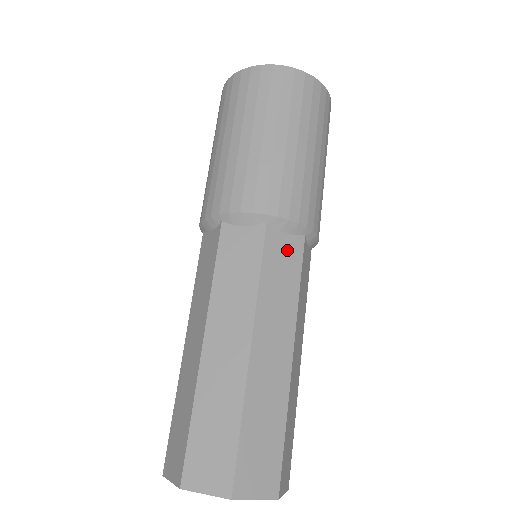
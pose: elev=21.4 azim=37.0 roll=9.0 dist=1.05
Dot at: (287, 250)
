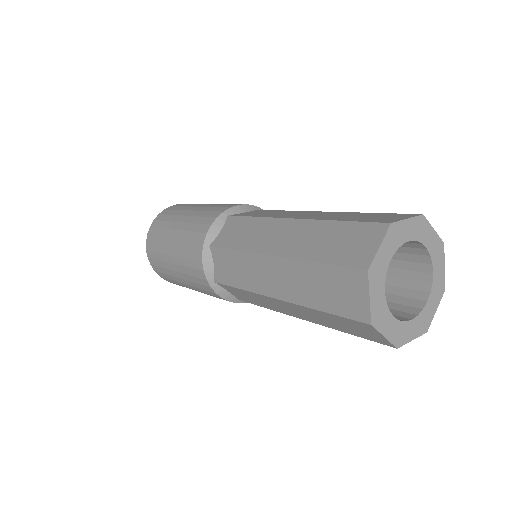
Dot at: occluded
